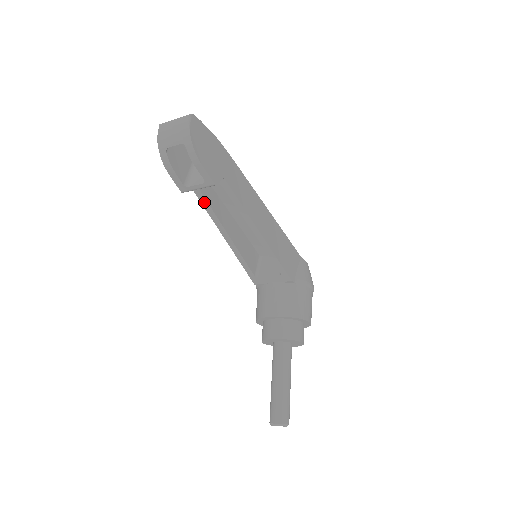
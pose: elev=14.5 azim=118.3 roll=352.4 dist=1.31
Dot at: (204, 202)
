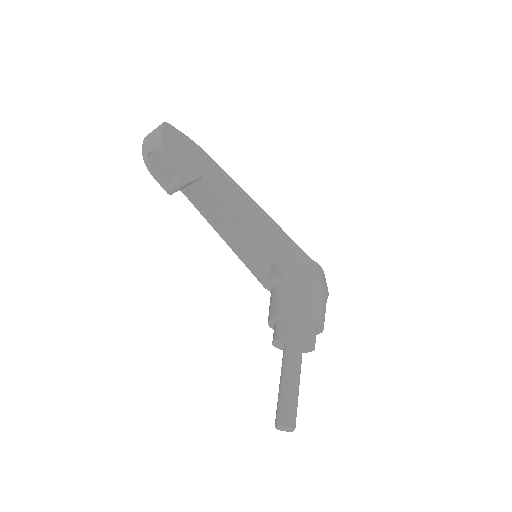
Dot at: (196, 204)
